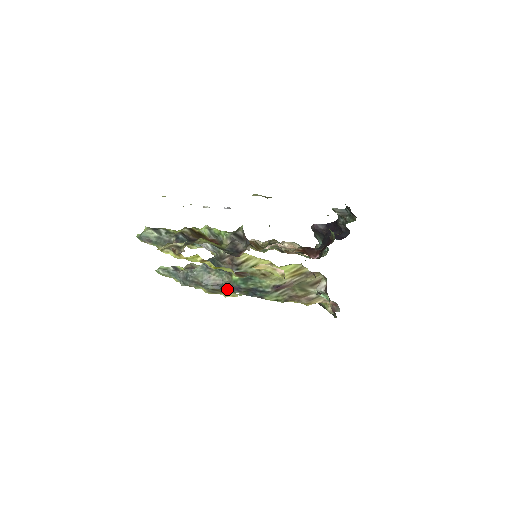
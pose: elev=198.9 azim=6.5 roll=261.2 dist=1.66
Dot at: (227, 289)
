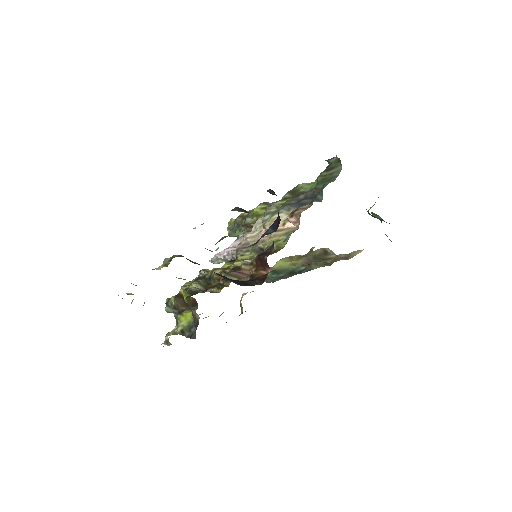
Dot at: (277, 279)
